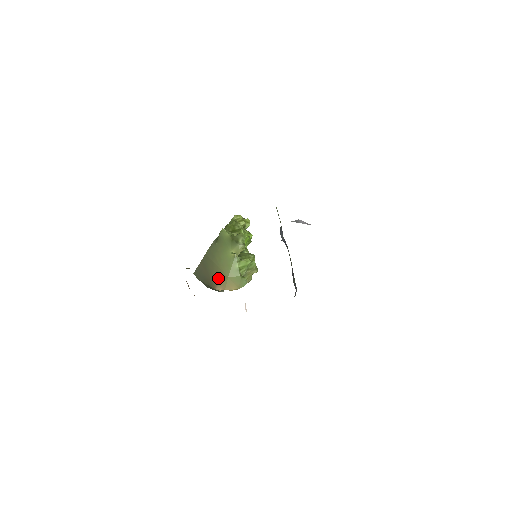
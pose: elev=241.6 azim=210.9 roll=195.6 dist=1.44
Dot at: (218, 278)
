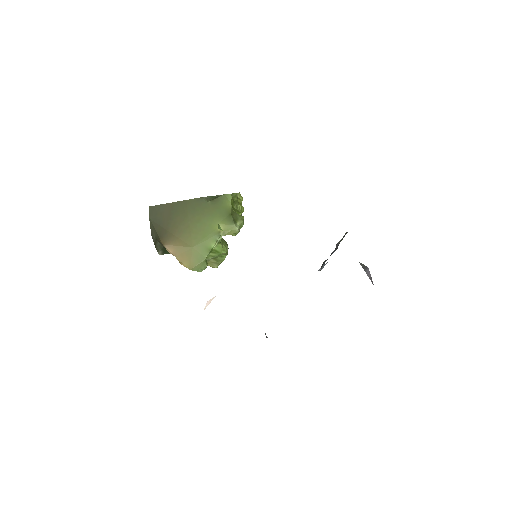
Dot at: (178, 237)
